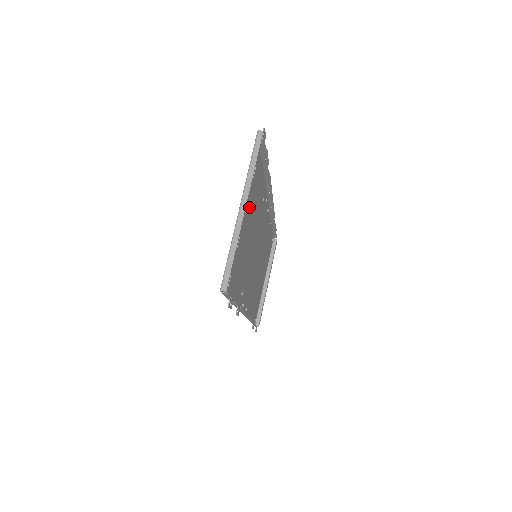
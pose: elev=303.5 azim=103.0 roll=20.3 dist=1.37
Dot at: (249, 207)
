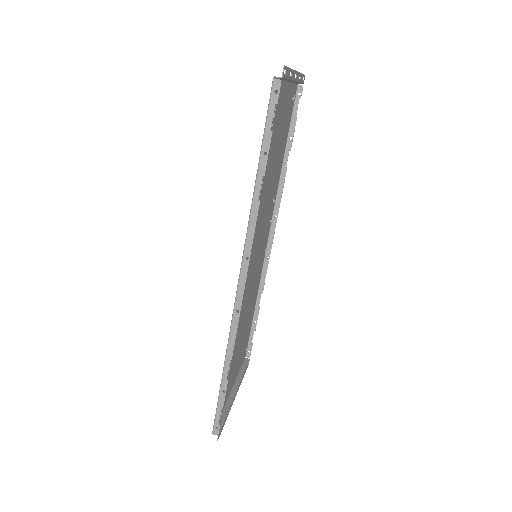
Dot at: (281, 132)
